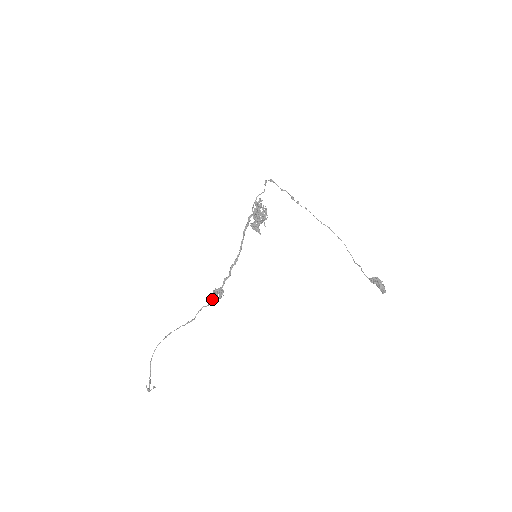
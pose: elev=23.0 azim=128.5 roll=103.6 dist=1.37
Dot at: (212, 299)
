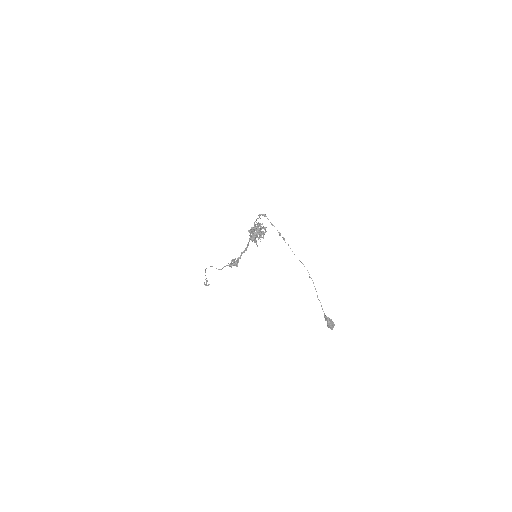
Dot at: (231, 265)
